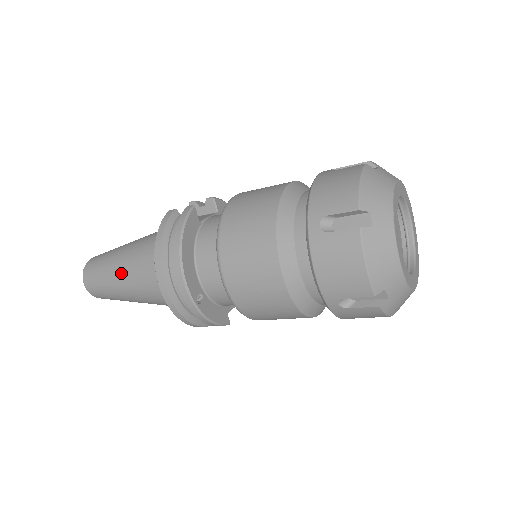
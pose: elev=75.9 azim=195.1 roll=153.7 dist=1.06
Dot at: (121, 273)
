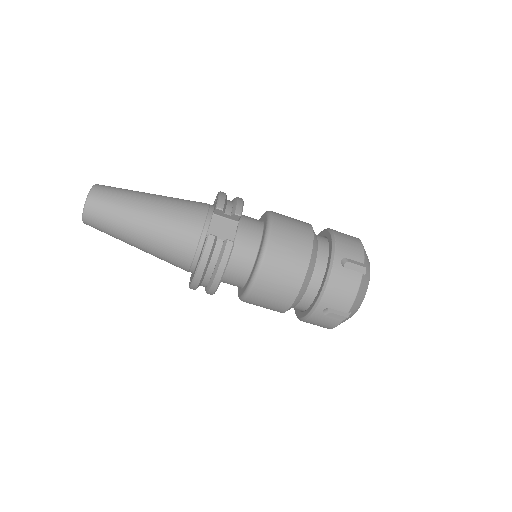
Dot at: (140, 244)
